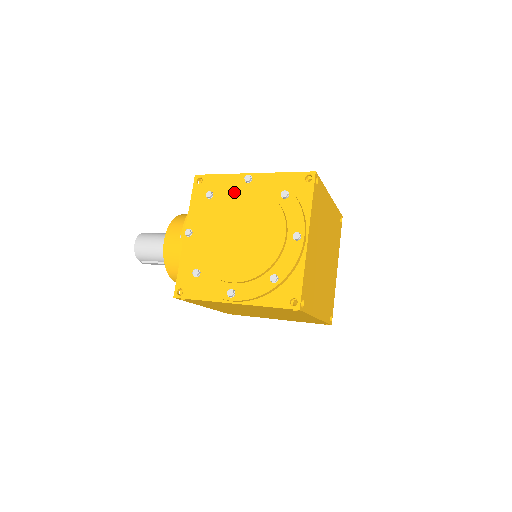
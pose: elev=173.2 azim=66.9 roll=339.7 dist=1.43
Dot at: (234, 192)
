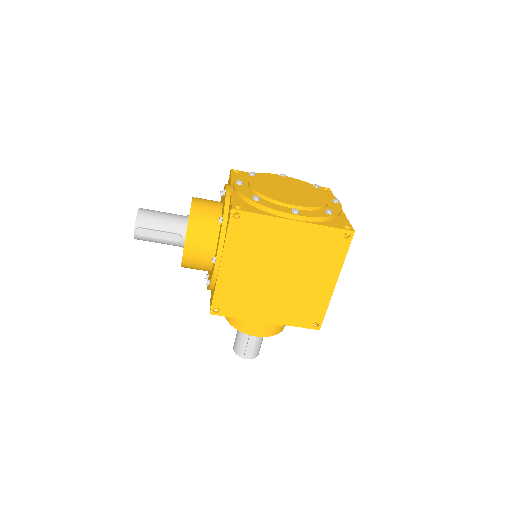
Dot at: (276, 176)
